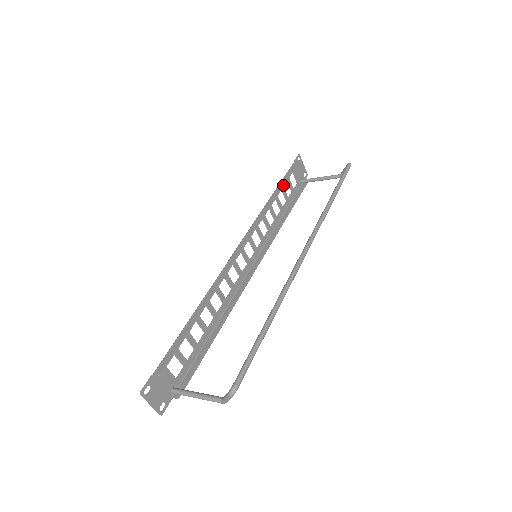
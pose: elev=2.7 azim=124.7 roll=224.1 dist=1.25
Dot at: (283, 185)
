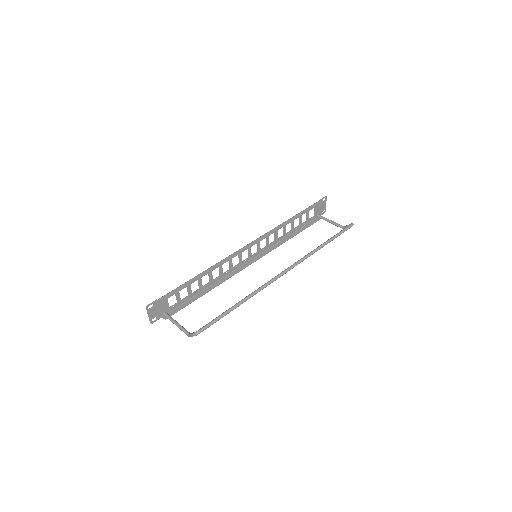
Dot at: (301, 215)
